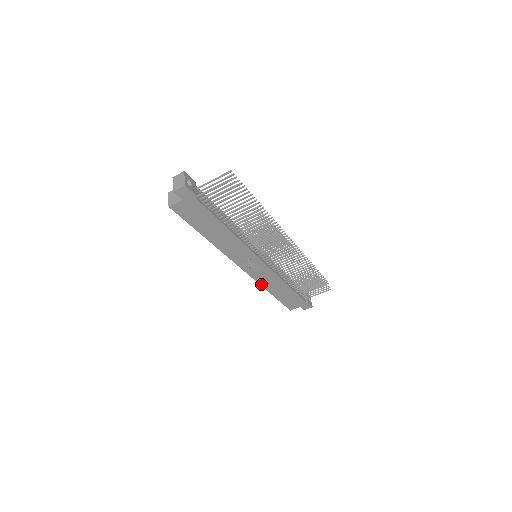
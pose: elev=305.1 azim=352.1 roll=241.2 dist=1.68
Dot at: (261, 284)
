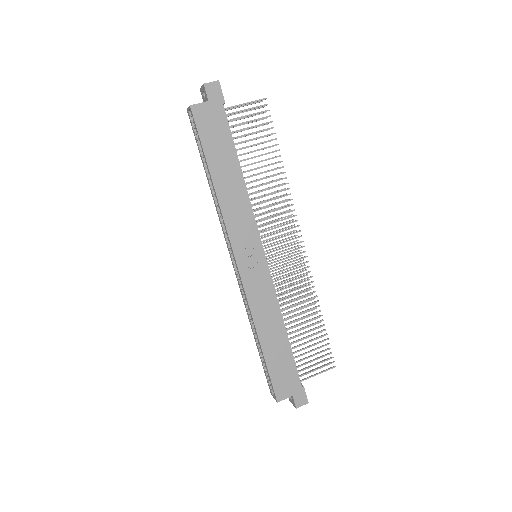
Dot at: (252, 313)
